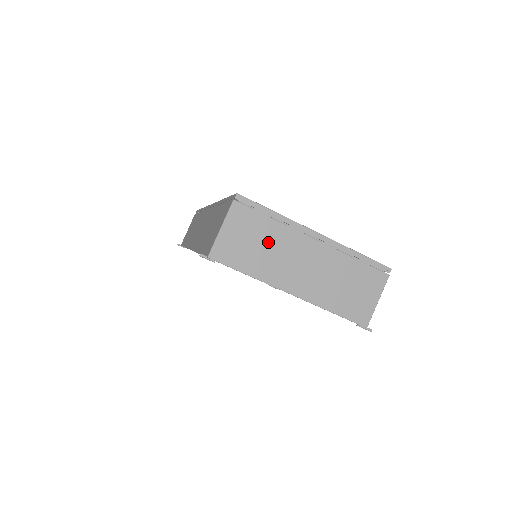
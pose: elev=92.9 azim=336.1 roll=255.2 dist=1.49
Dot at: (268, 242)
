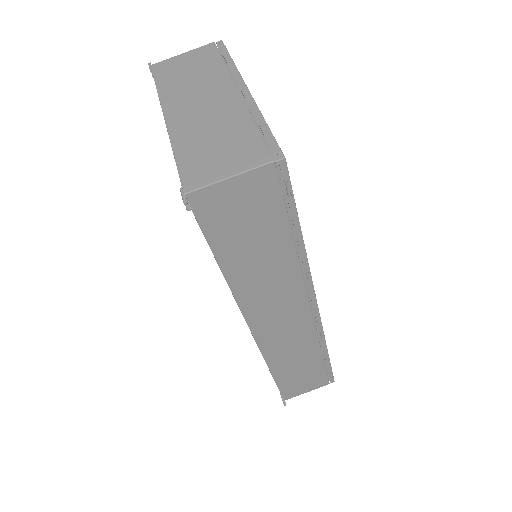
Dot at: (200, 75)
